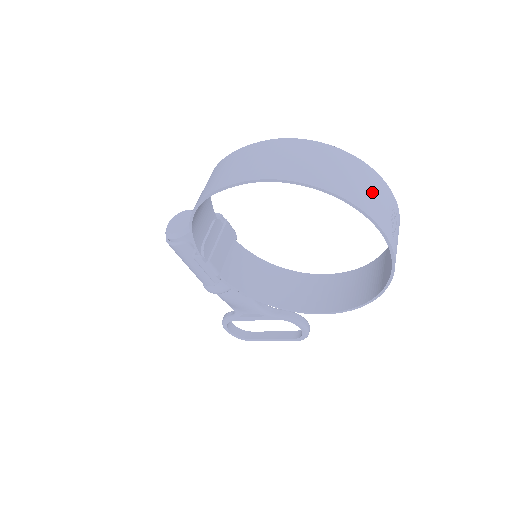
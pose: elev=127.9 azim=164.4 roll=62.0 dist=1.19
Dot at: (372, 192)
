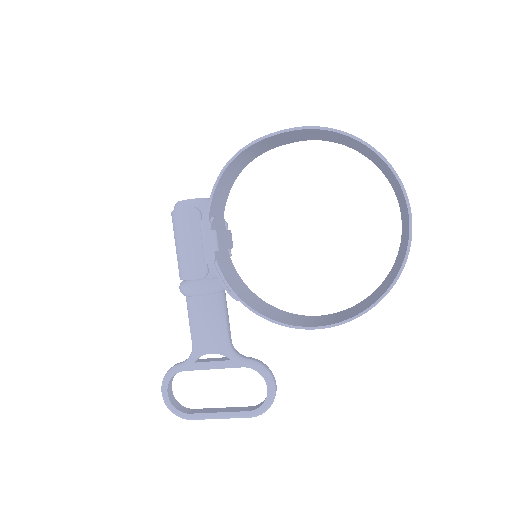
Dot at: occluded
